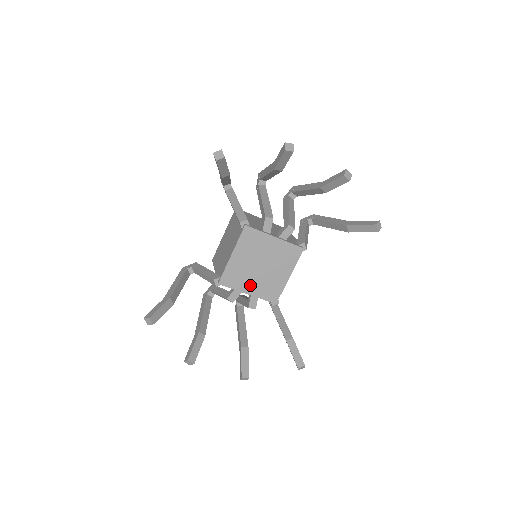
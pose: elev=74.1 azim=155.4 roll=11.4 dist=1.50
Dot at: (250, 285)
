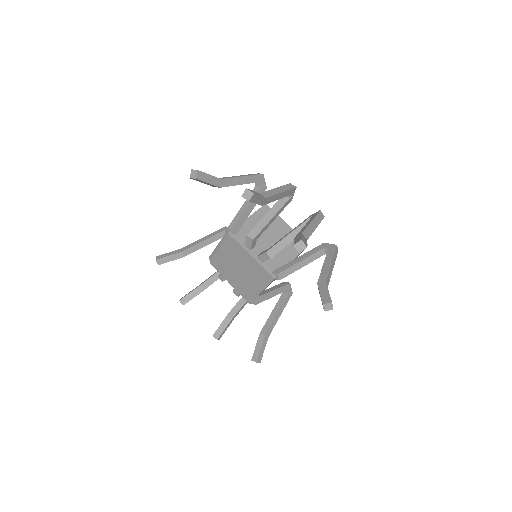
Dot at: (231, 278)
